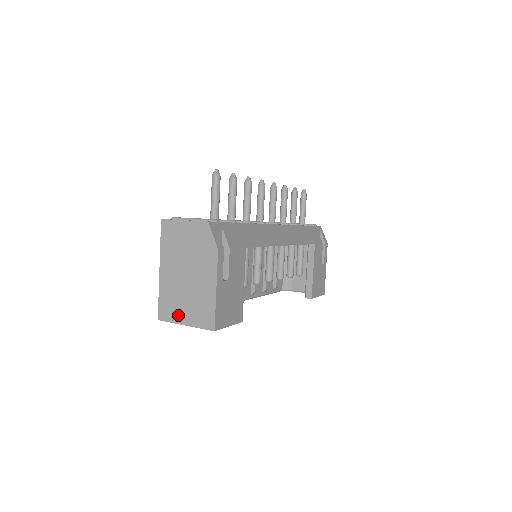
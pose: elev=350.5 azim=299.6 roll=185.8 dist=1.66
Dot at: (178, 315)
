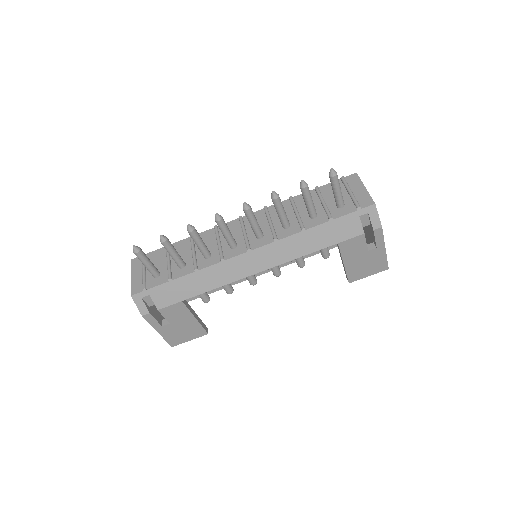
Dot at: occluded
